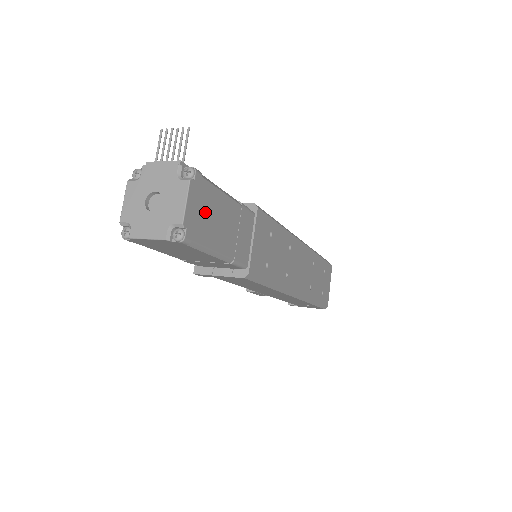
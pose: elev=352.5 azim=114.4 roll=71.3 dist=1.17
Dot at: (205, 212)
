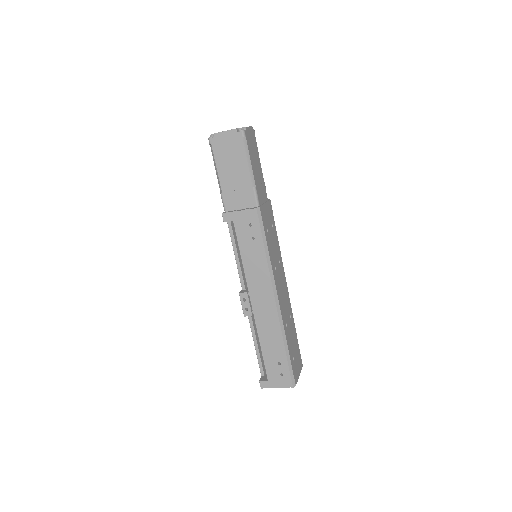
Dot at: (252, 145)
